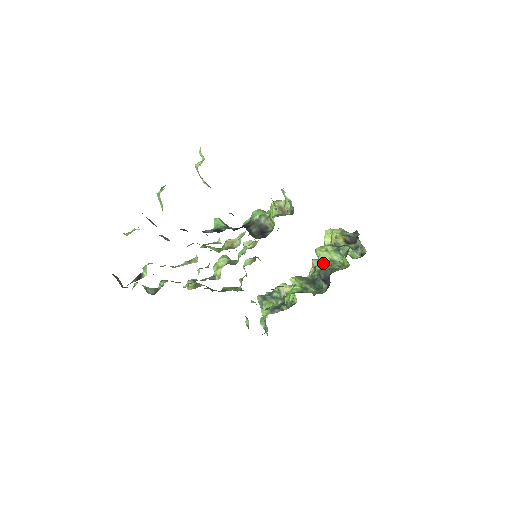
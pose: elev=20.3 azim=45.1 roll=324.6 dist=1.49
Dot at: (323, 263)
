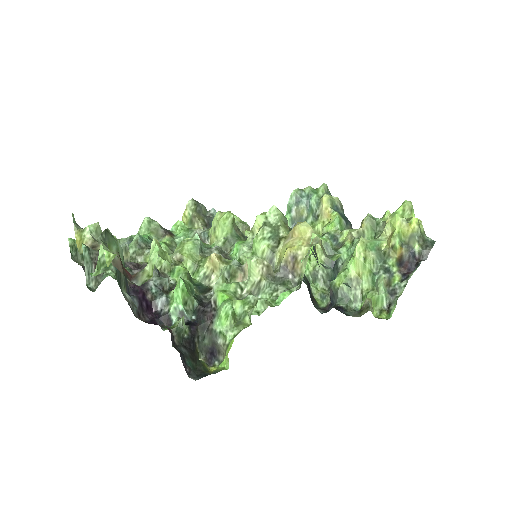
Dot at: (346, 276)
